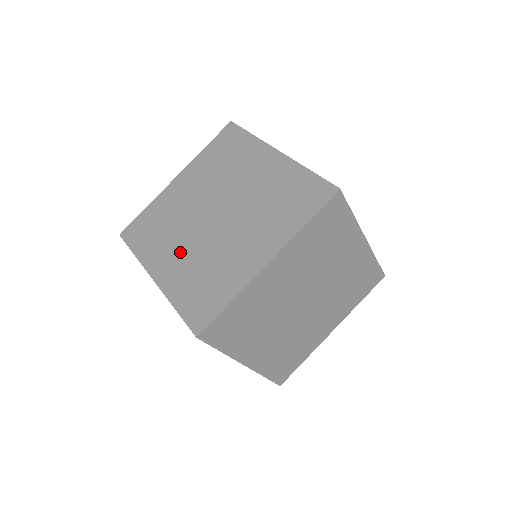
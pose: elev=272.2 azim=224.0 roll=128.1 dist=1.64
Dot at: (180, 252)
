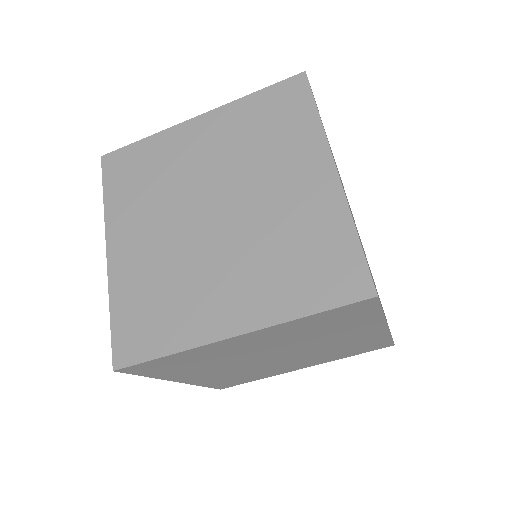
Dot at: (150, 237)
